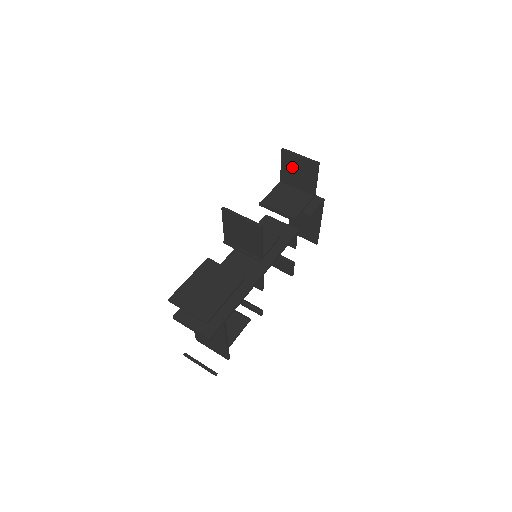
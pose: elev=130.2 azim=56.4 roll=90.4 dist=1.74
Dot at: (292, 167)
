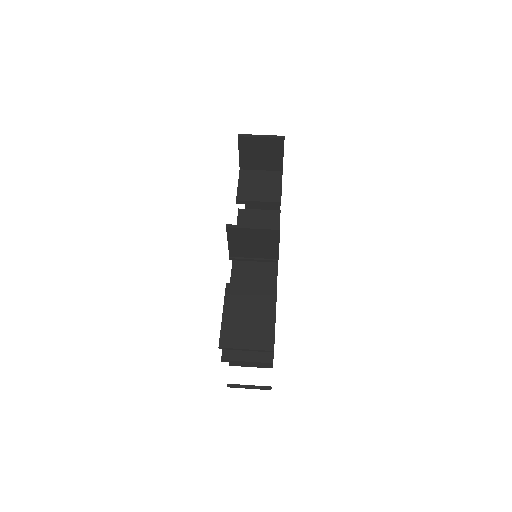
Dot at: (253, 150)
